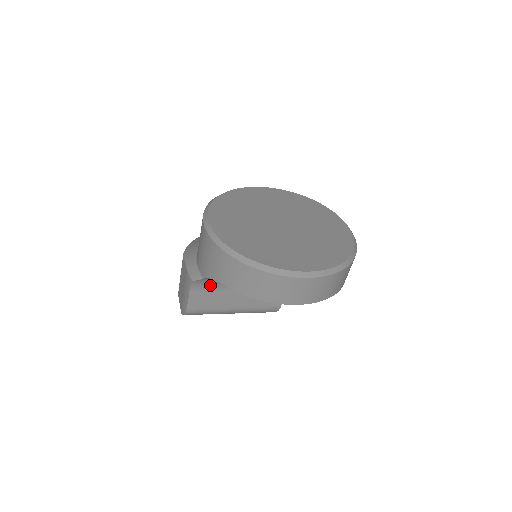
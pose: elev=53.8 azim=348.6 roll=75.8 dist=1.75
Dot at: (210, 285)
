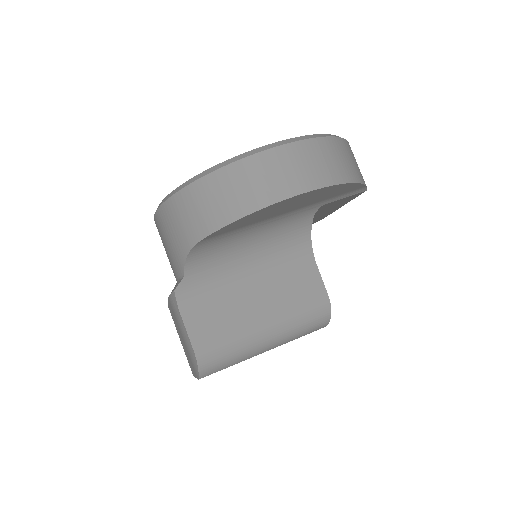
Dot at: (204, 293)
